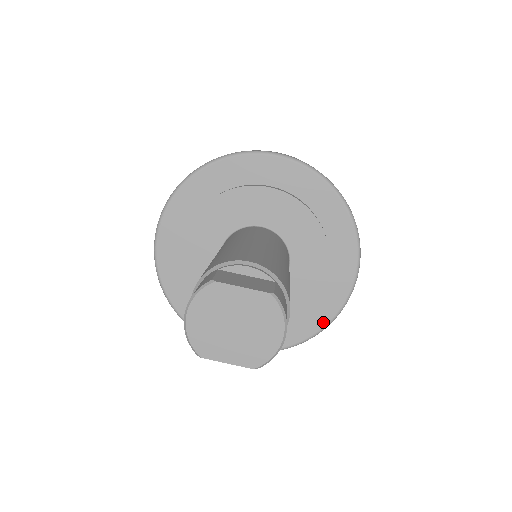
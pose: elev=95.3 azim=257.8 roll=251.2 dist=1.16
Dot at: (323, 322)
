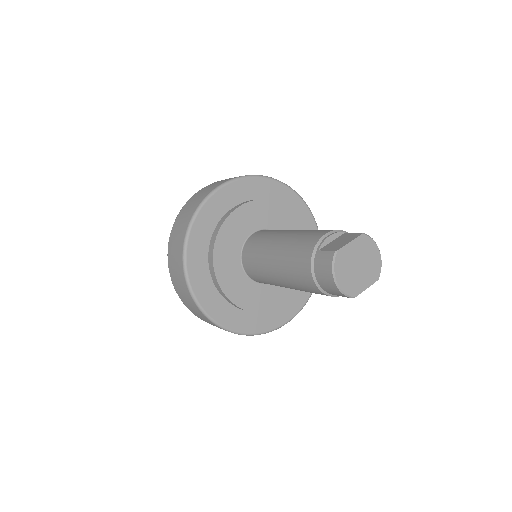
Dot at: occluded
